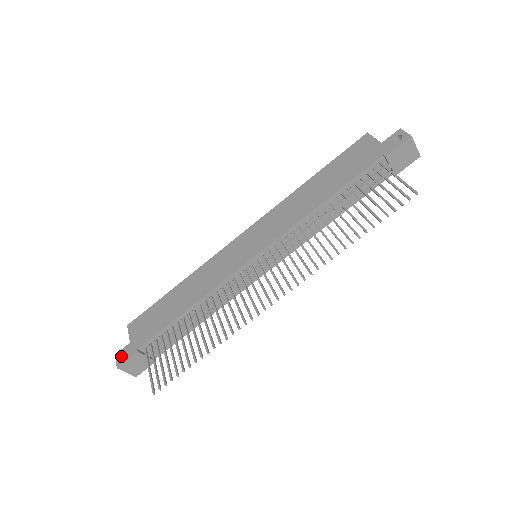
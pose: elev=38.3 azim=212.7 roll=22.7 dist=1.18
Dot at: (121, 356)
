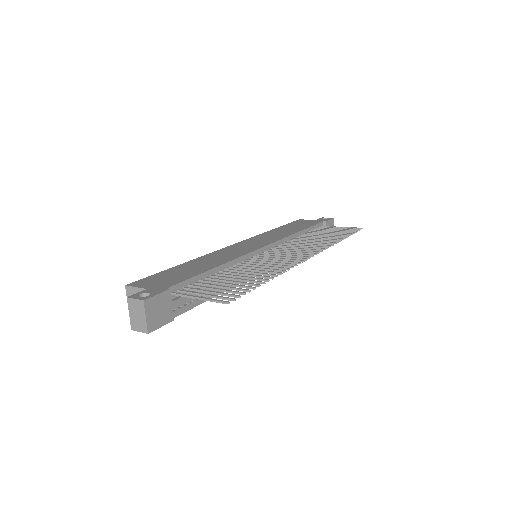
Dot at: (138, 298)
